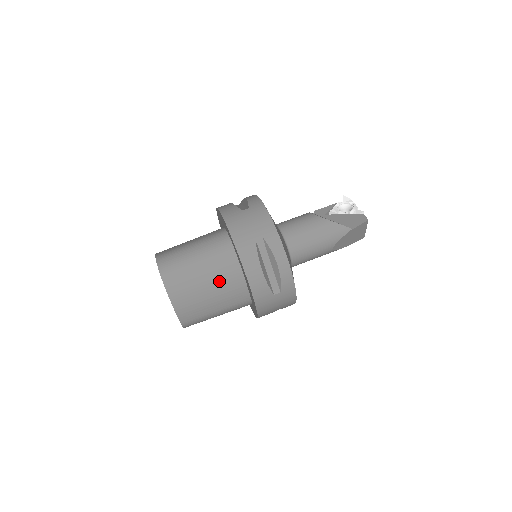
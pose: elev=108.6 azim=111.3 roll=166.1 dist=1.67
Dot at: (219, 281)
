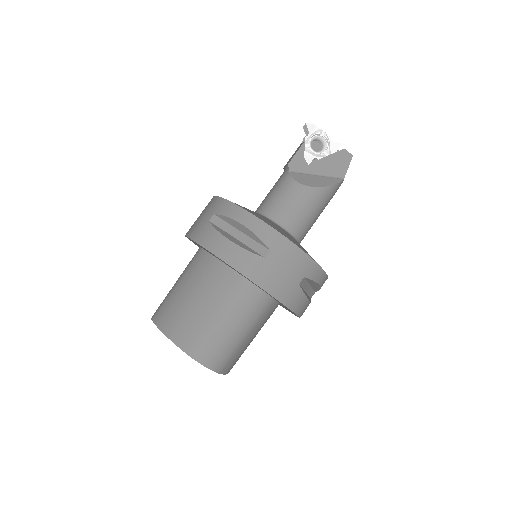
Dot at: (261, 326)
